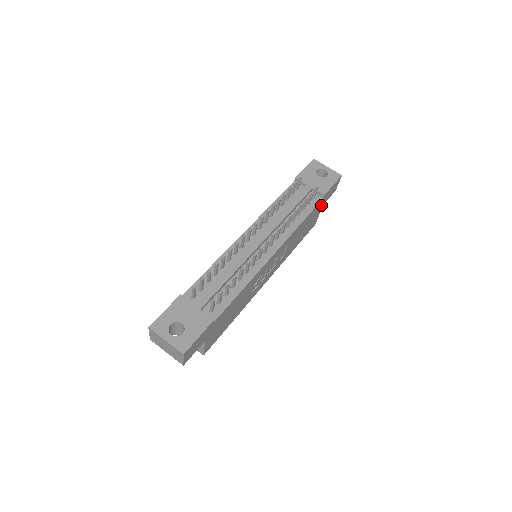
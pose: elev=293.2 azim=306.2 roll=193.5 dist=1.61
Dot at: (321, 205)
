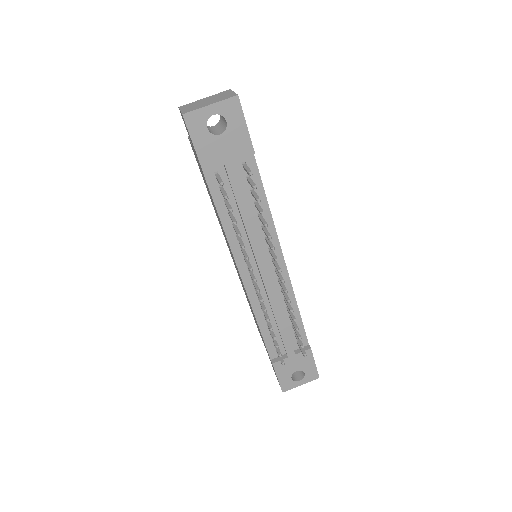
Dot at: occluded
